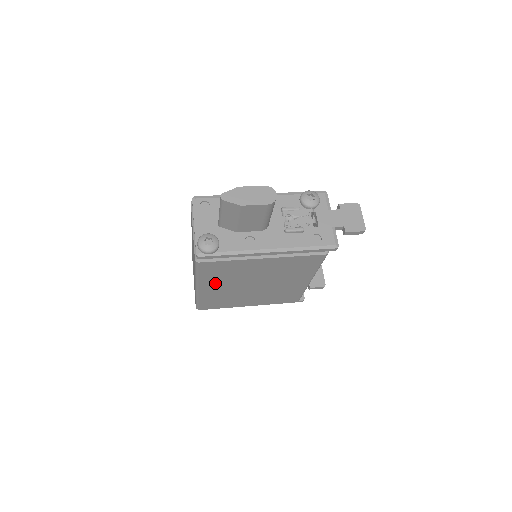
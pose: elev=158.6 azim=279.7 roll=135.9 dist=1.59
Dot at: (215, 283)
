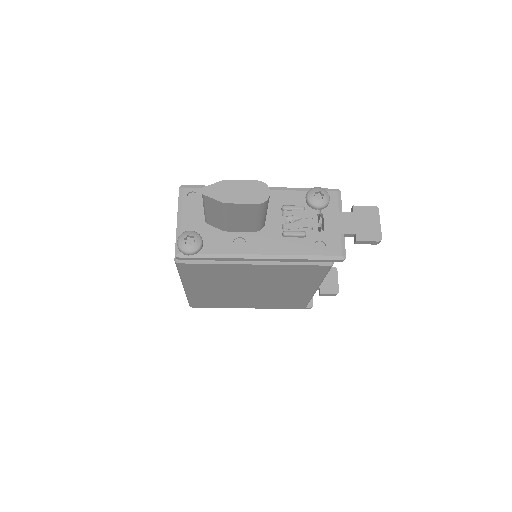
Dot at: (204, 284)
